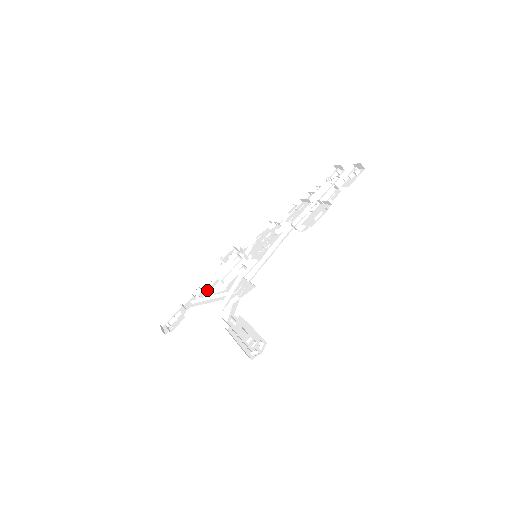
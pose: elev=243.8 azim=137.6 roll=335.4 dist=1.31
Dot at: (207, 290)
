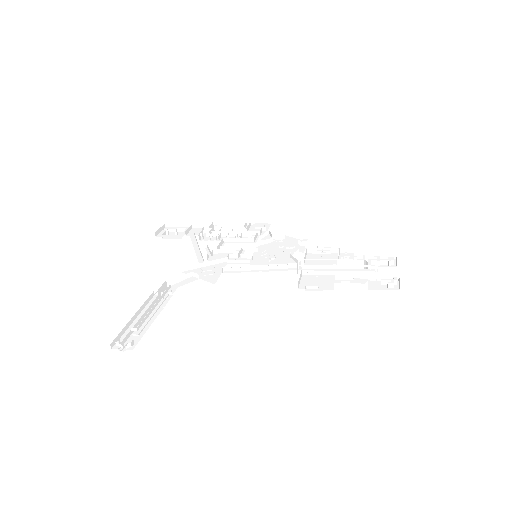
Dot at: (211, 237)
